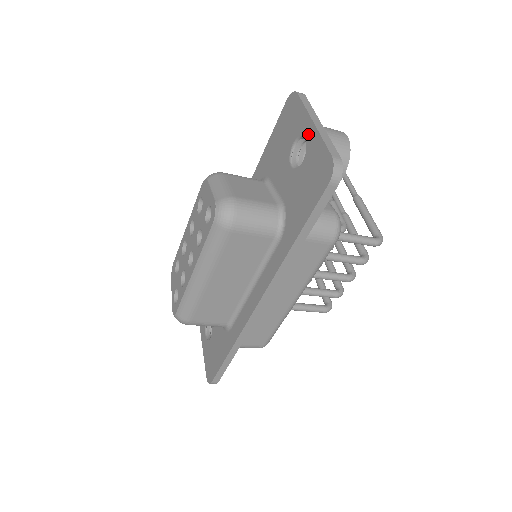
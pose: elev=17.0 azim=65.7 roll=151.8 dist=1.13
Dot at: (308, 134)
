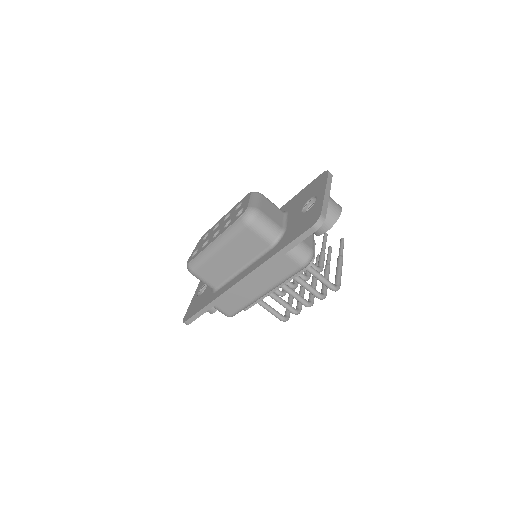
Dot at: (319, 197)
